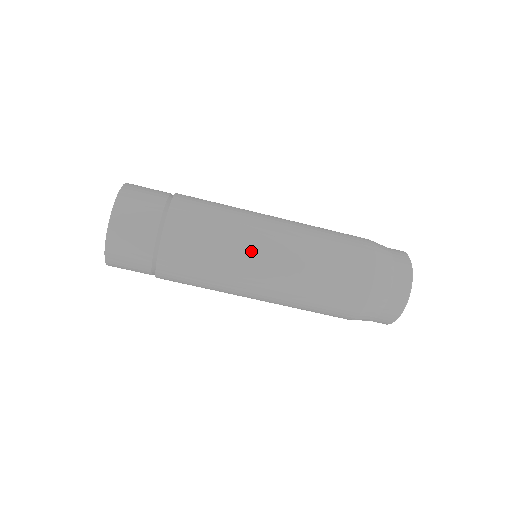
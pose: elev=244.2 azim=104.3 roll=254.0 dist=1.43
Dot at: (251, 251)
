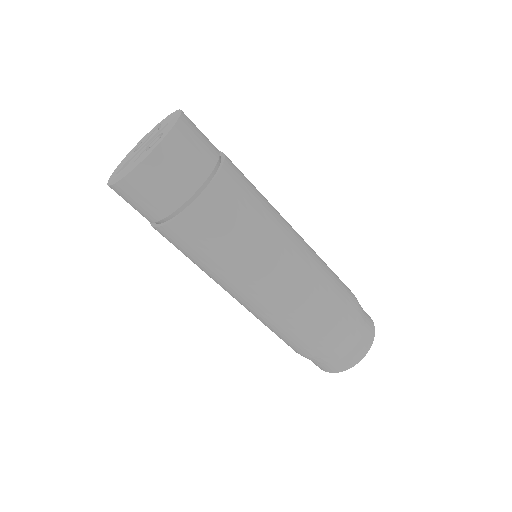
Dot at: (268, 261)
